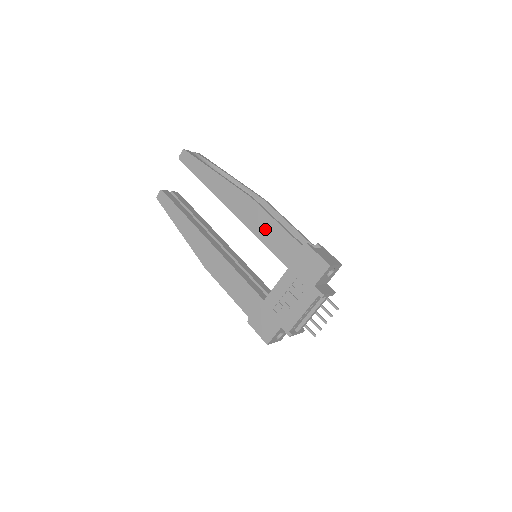
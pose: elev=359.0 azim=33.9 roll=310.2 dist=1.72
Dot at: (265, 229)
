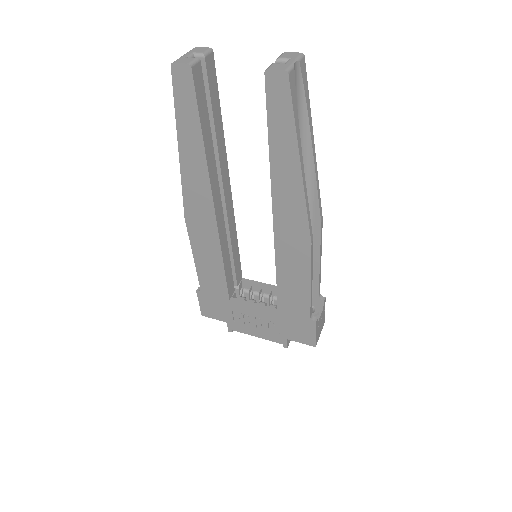
Dot at: (292, 276)
